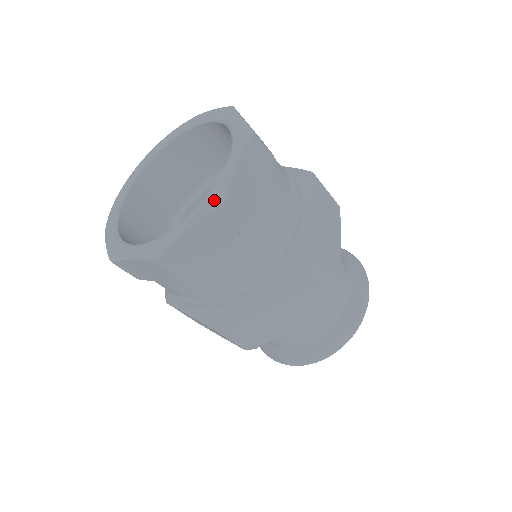
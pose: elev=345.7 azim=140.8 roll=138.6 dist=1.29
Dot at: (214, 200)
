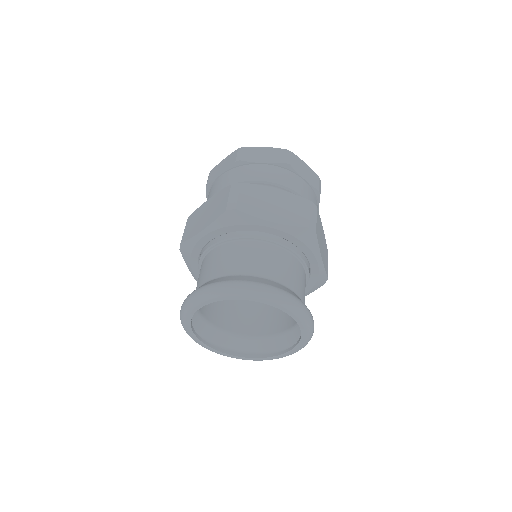
Dot at: occluded
